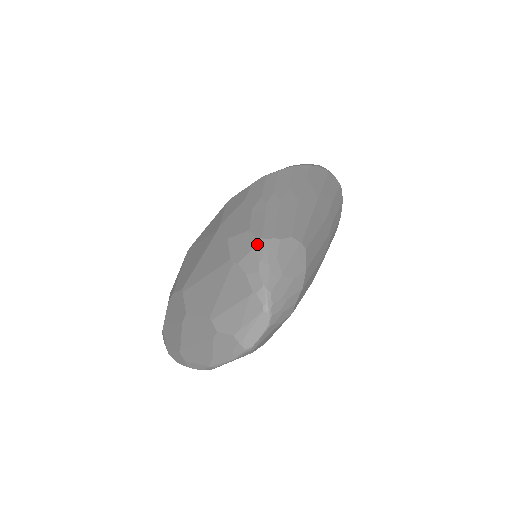
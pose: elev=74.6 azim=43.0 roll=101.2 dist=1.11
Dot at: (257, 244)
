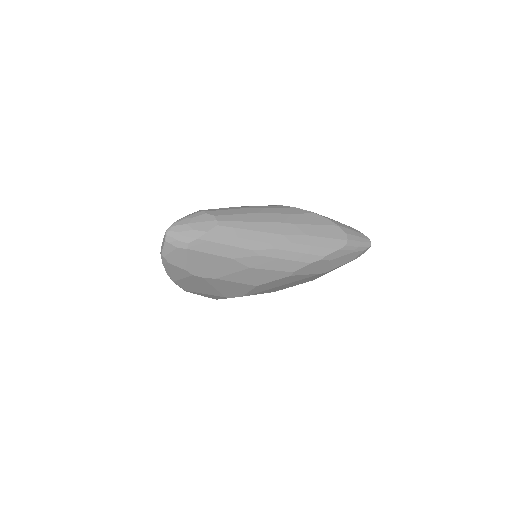
Dot at: (196, 212)
